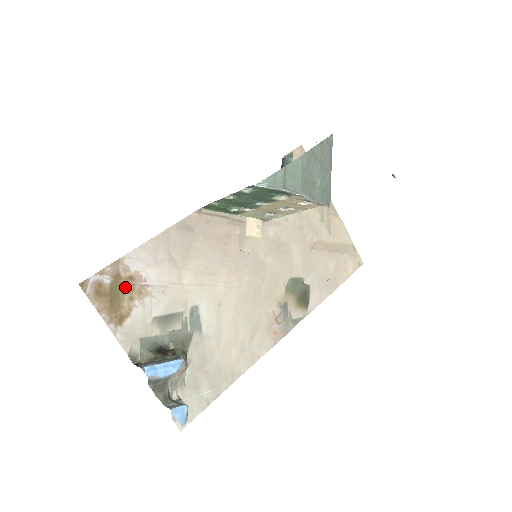
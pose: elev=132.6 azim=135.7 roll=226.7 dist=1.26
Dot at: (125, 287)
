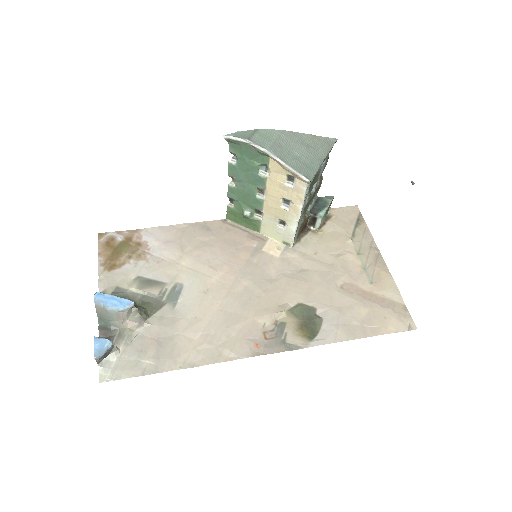
Dot at: (130, 248)
